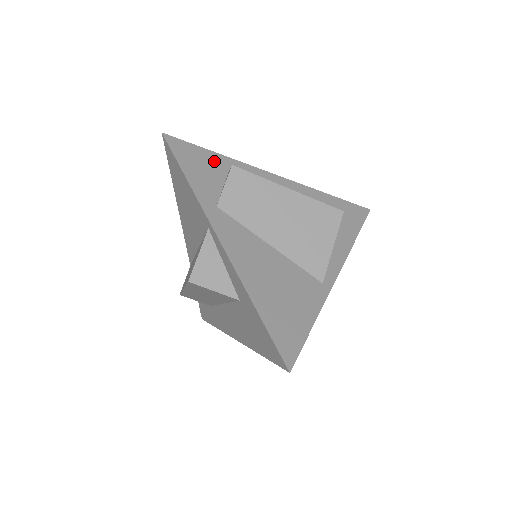
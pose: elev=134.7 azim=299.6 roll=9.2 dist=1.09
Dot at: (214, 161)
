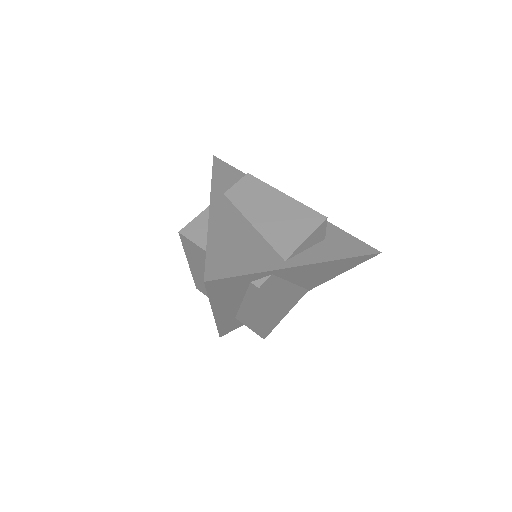
Dot at: occluded
